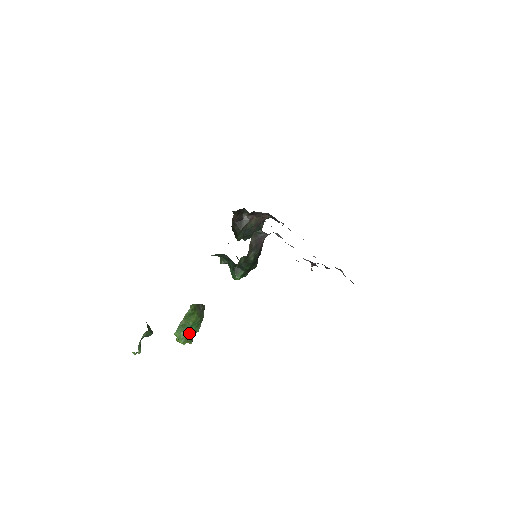
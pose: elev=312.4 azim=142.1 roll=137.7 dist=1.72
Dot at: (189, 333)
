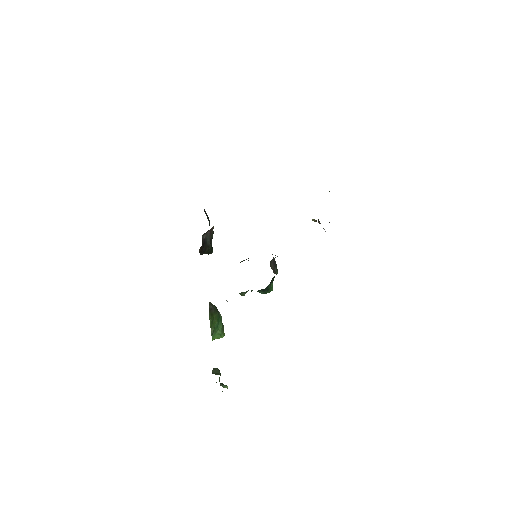
Dot at: (220, 327)
